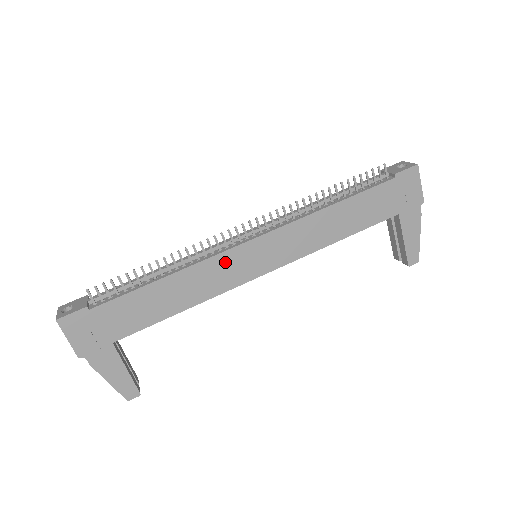
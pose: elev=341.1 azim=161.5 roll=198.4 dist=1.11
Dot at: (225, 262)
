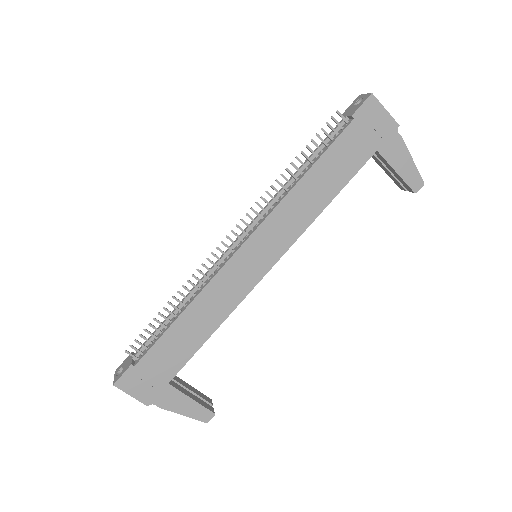
Dot at: (227, 276)
